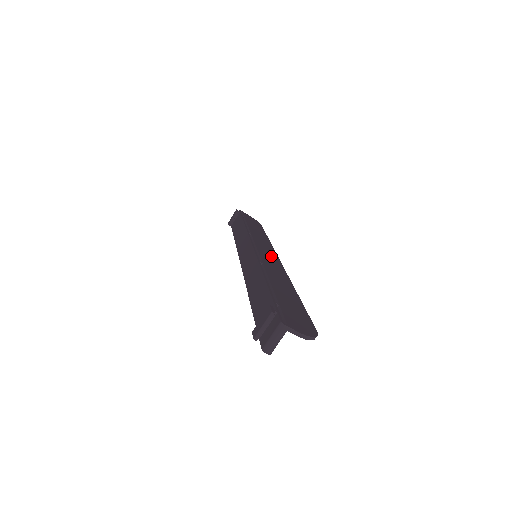
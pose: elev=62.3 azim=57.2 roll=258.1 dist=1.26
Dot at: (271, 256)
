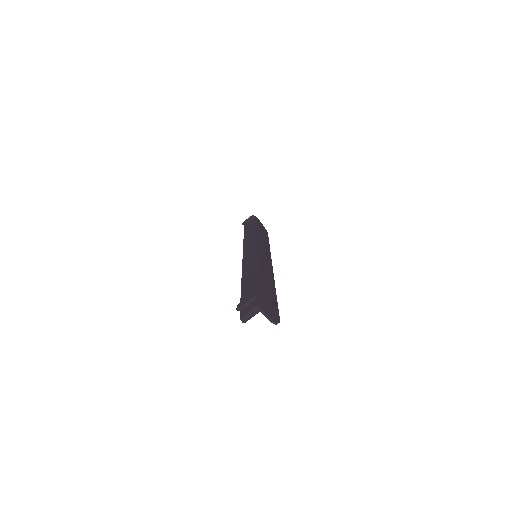
Dot at: (267, 260)
